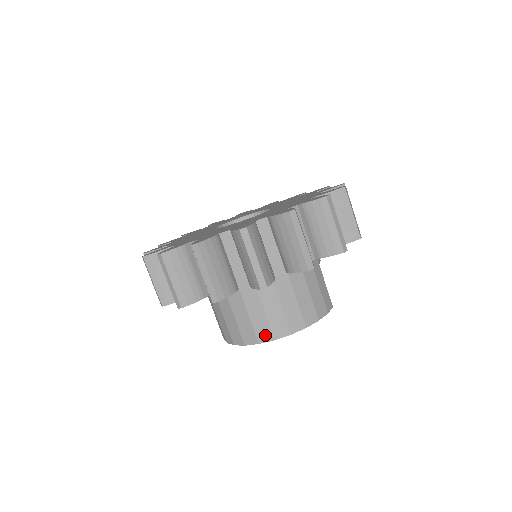
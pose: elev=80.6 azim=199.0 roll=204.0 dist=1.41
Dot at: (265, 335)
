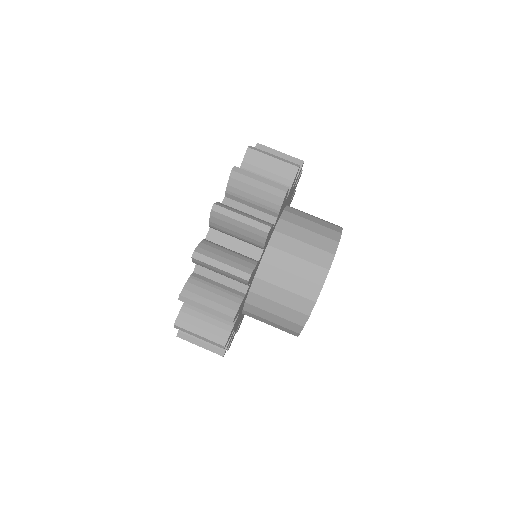
Dot at: (325, 259)
